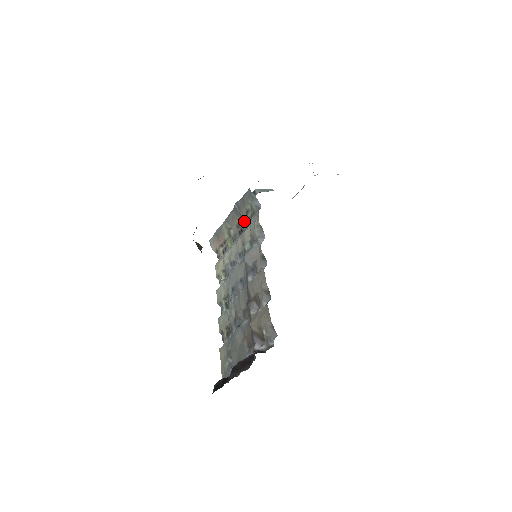
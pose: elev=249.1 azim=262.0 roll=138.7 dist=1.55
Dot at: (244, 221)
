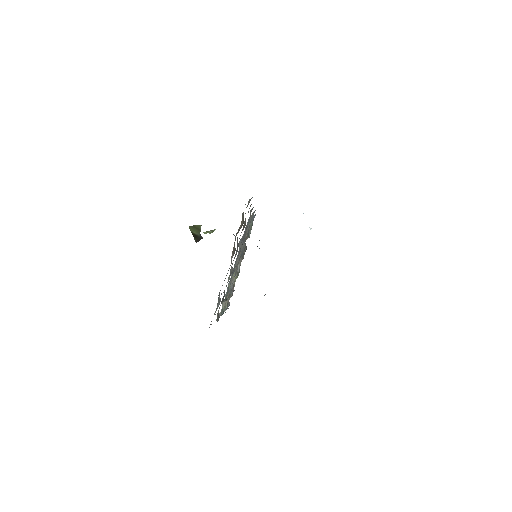
Dot at: occluded
